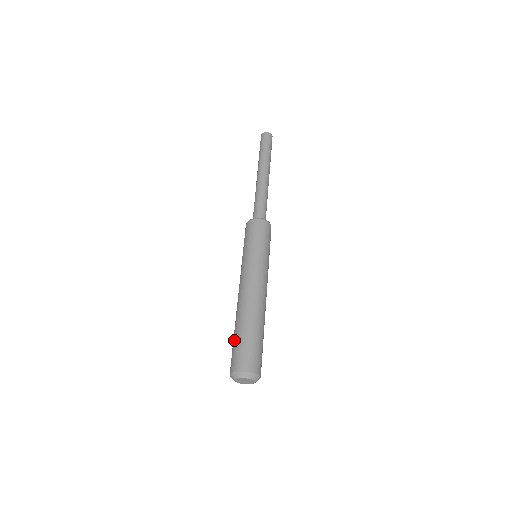
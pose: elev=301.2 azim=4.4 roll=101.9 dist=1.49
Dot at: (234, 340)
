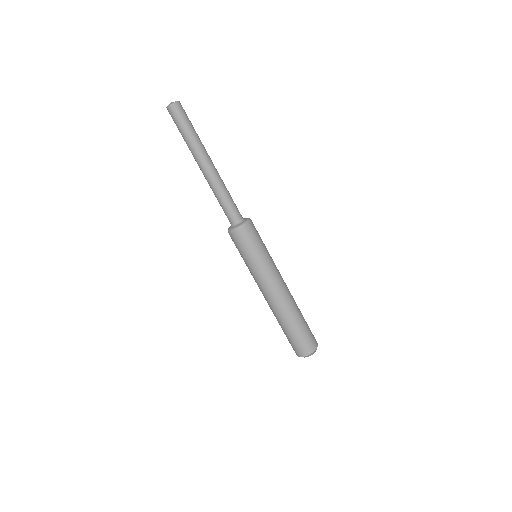
Dot at: occluded
